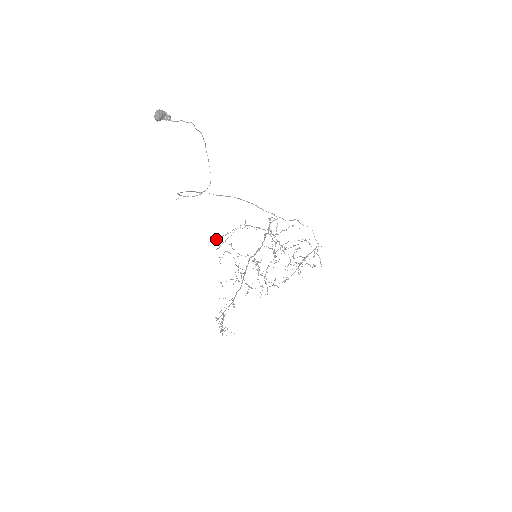
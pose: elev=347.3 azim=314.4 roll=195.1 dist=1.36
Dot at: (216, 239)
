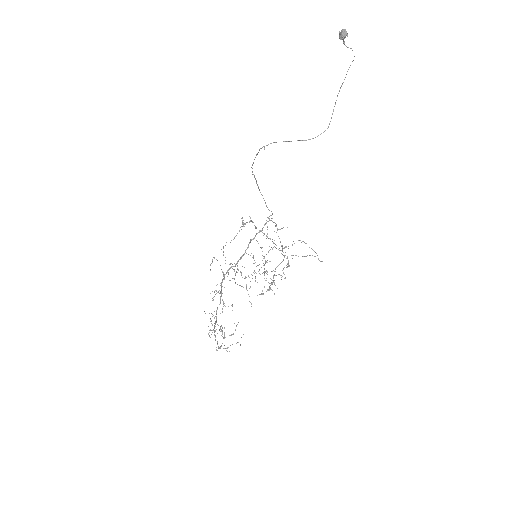
Dot at: (244, 224)
